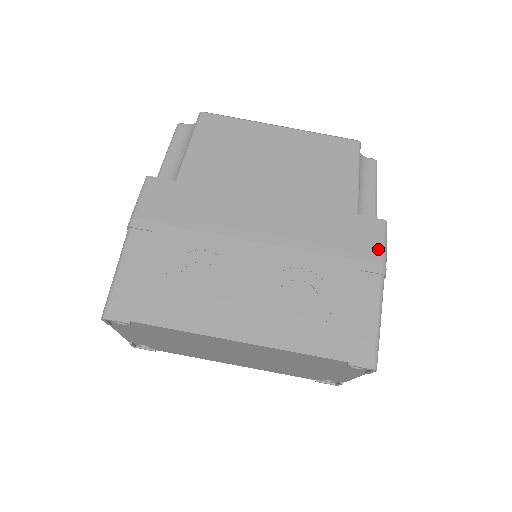
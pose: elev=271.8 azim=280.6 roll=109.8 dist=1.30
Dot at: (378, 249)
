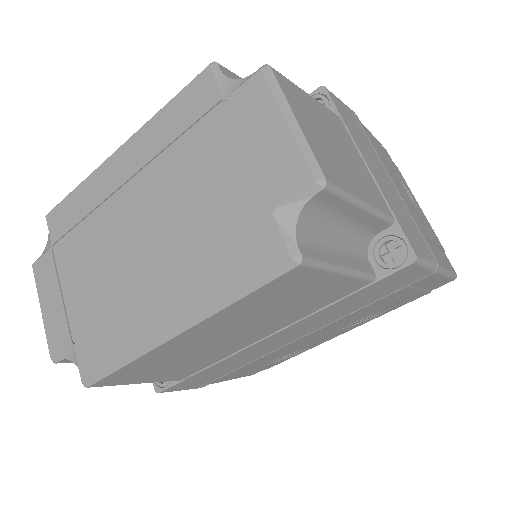
Dot at: (421, 274)
